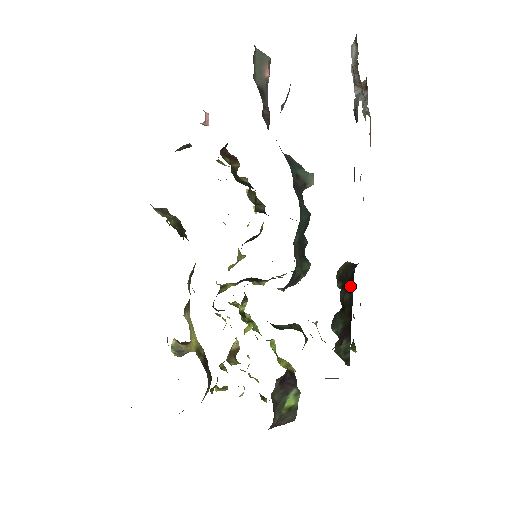
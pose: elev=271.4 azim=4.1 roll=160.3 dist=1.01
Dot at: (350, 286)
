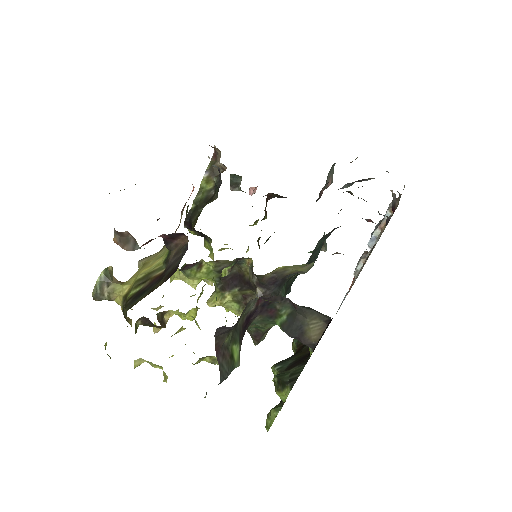
Dot at: occluded
